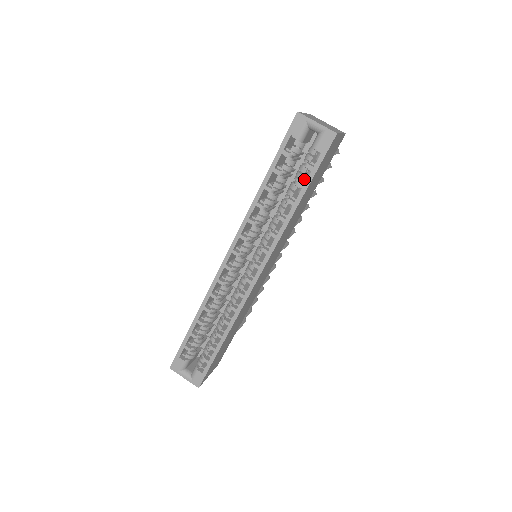
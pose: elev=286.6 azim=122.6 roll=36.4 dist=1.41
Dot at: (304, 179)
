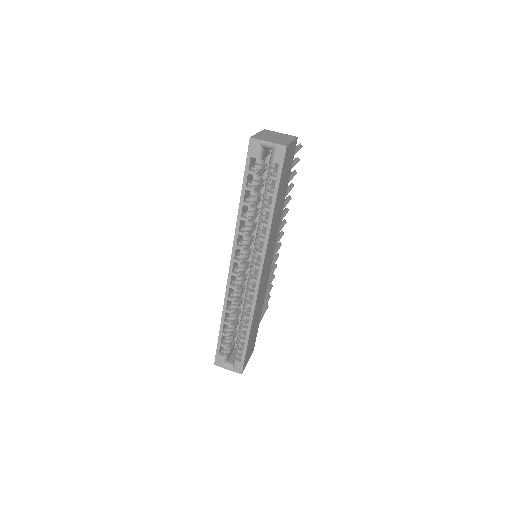
Dot at: (273, 187)
